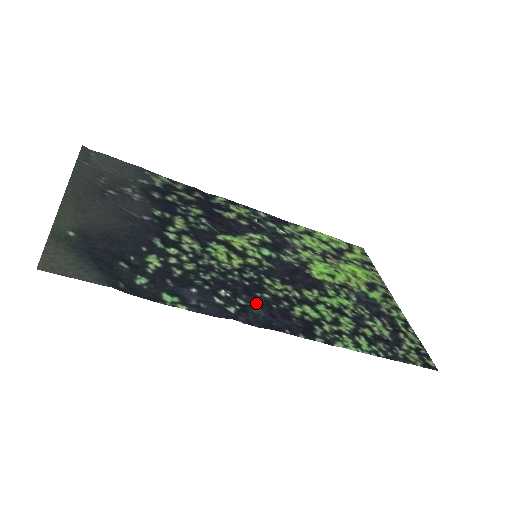
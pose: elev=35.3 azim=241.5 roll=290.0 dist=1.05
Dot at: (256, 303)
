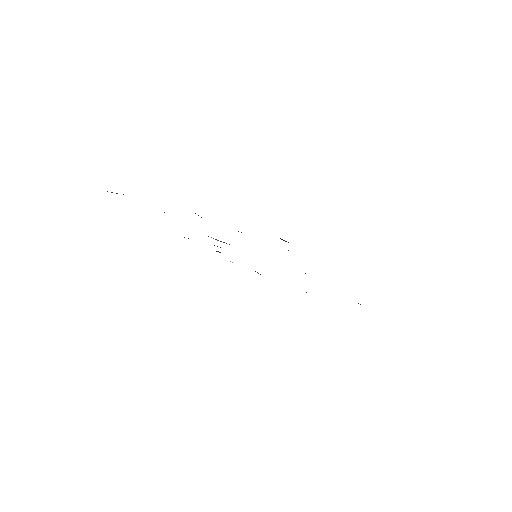
Dot at: occluded
